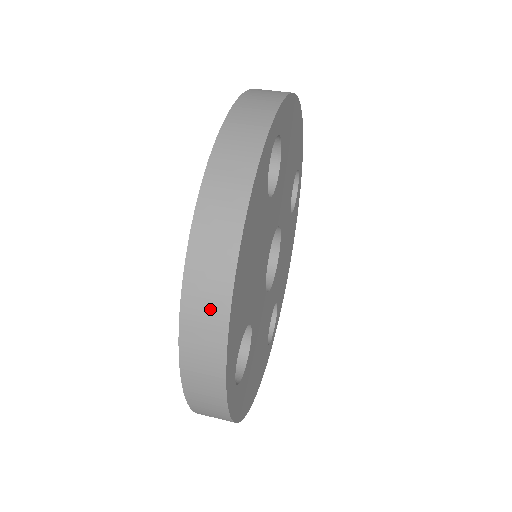
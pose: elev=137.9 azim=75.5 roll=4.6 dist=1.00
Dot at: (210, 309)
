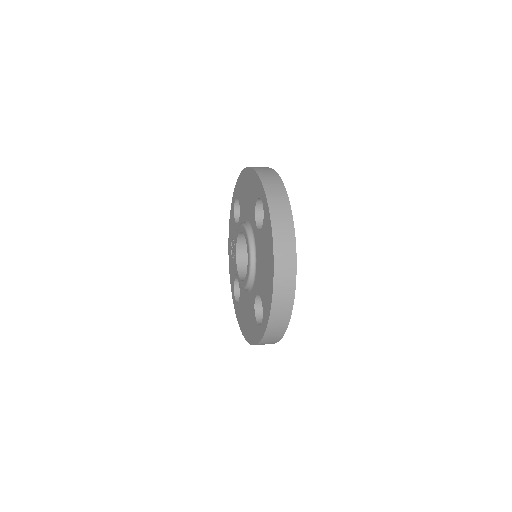
Dot at: (264, 168)
